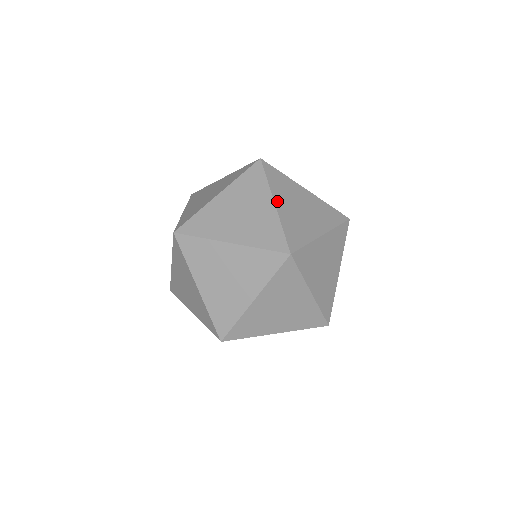
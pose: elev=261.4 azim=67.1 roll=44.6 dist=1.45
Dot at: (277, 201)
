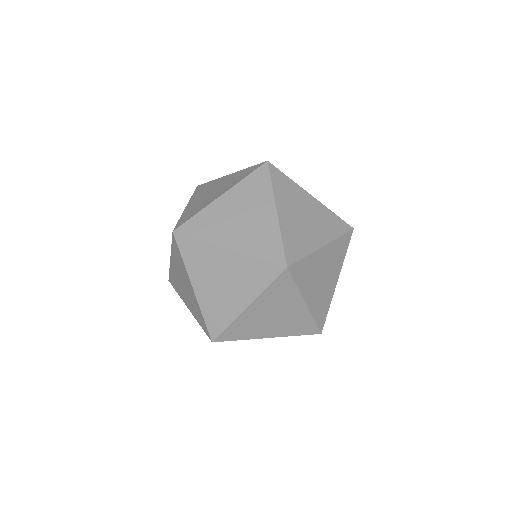
Dot at: occluded
